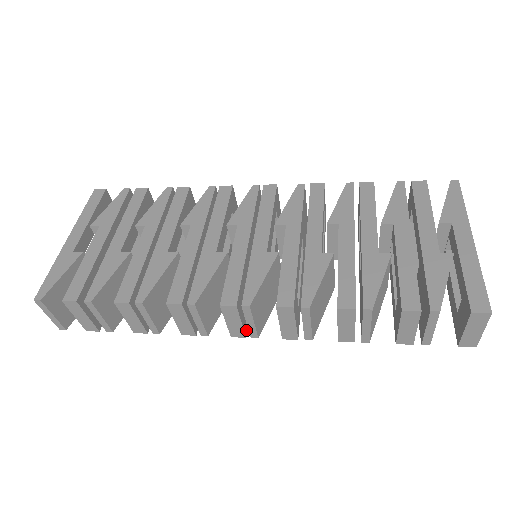
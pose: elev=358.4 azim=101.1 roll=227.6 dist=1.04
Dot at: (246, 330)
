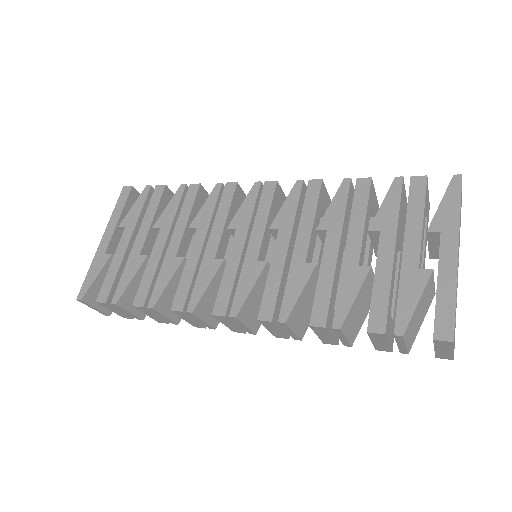
Dot at: occluded
